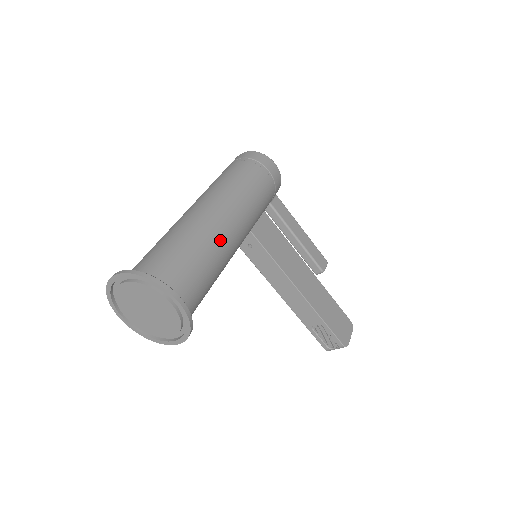
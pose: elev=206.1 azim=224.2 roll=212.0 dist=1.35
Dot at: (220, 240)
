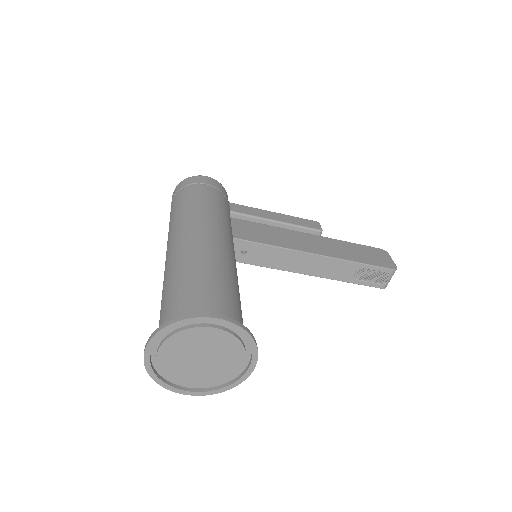
Dot at: (213, 254)
